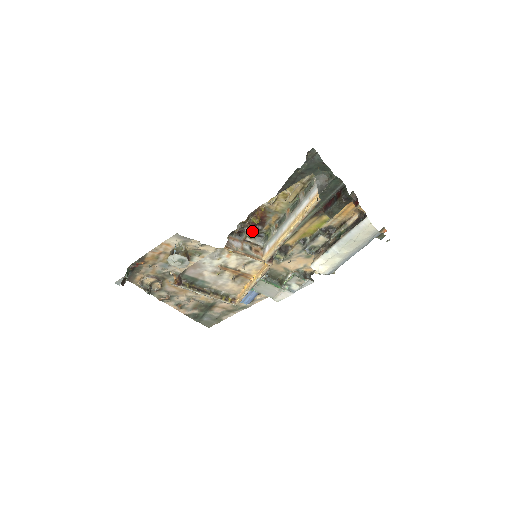
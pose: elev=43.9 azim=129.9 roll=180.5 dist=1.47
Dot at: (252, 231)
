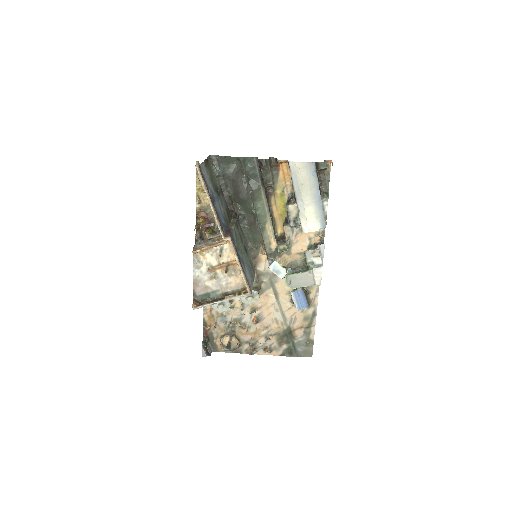
Dot at: (207, 230)
